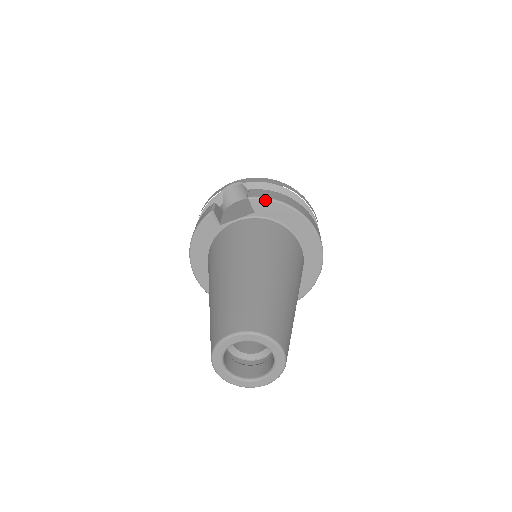
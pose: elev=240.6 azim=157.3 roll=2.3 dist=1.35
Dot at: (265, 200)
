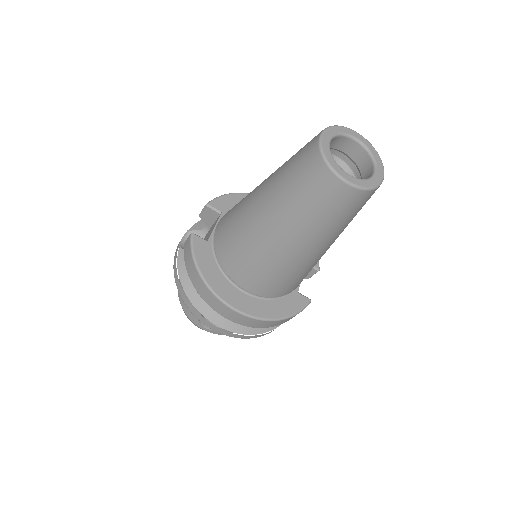
Dot at: (219, 198)
